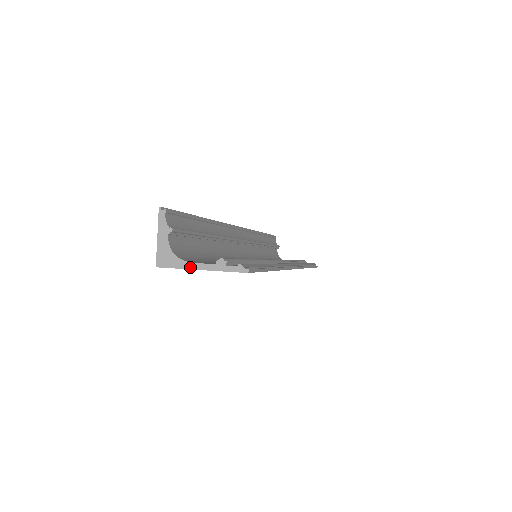
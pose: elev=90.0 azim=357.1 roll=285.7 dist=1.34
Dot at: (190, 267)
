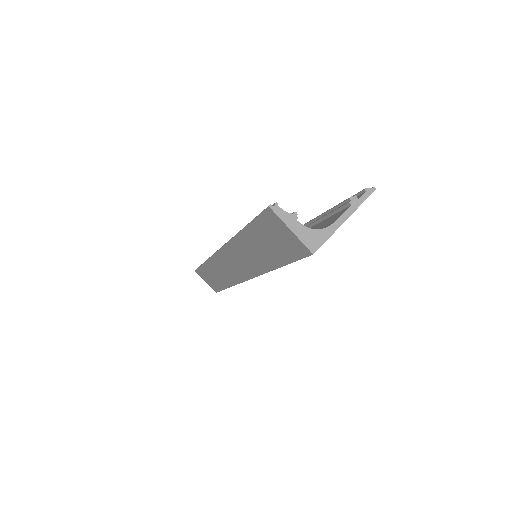
Dot at: (337, 226)
